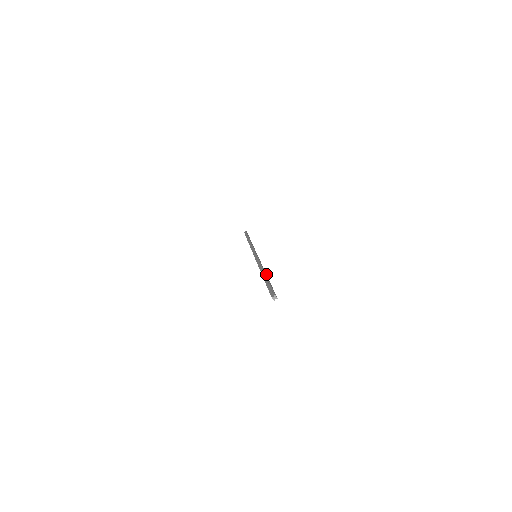
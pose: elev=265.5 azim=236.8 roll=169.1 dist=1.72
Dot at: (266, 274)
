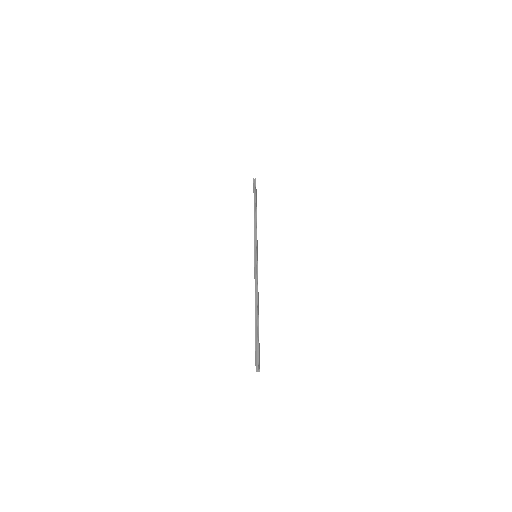
Dot at: occluded
